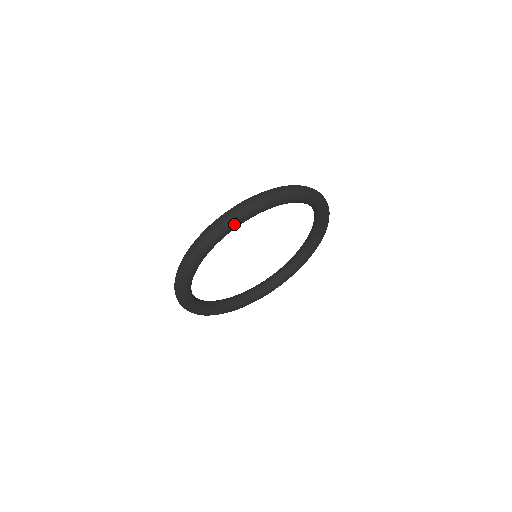
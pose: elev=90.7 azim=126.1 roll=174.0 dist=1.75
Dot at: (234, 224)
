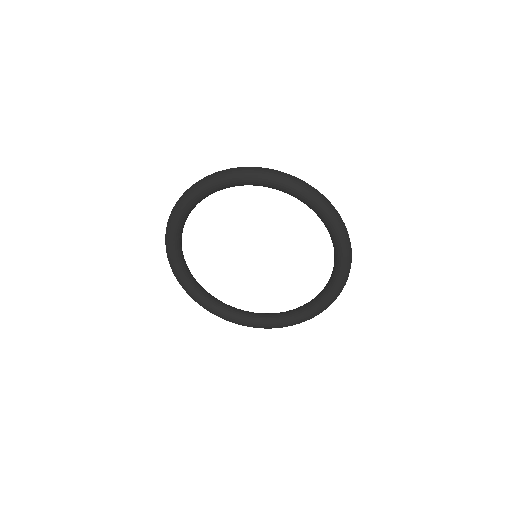
Dot at: (259, 177)
